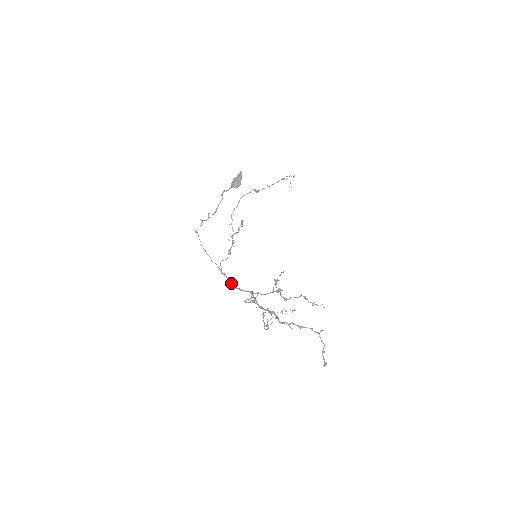
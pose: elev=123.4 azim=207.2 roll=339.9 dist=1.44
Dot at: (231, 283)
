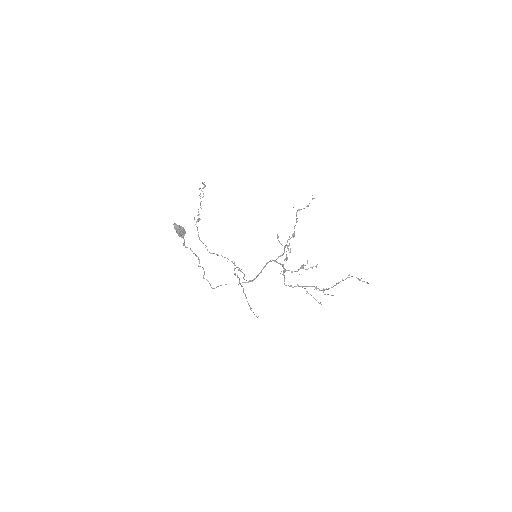
Dot at: occluded
